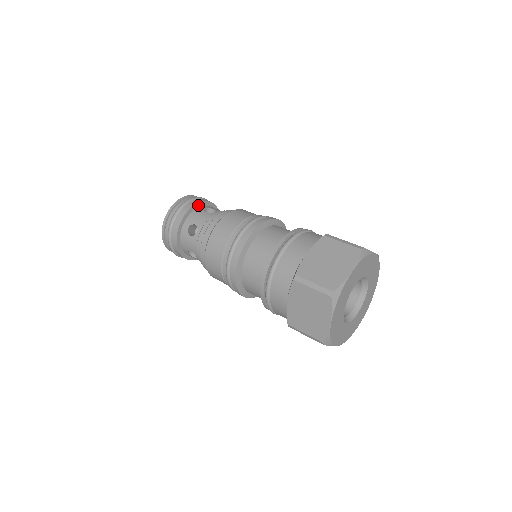
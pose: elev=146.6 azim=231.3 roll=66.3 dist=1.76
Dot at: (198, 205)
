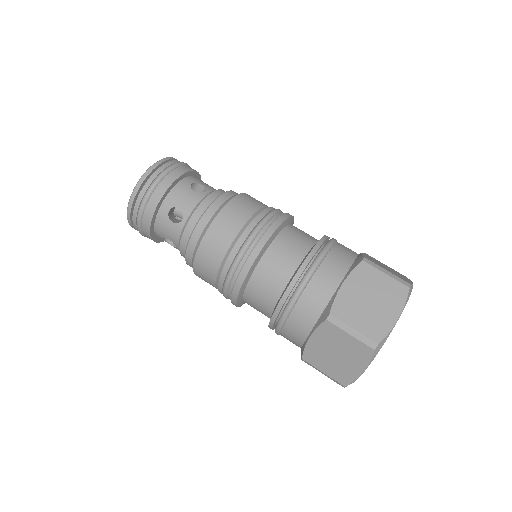
Dot at: (181, 177)
